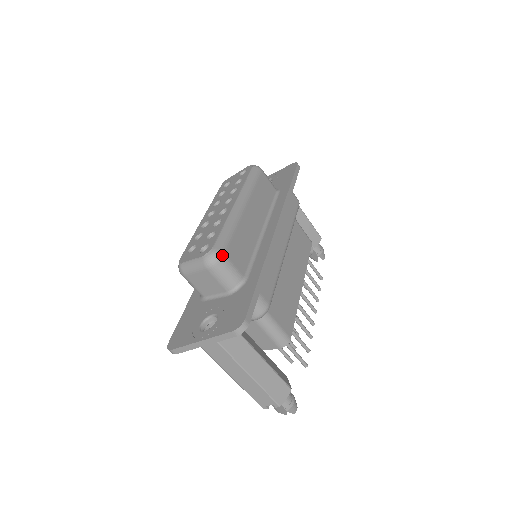
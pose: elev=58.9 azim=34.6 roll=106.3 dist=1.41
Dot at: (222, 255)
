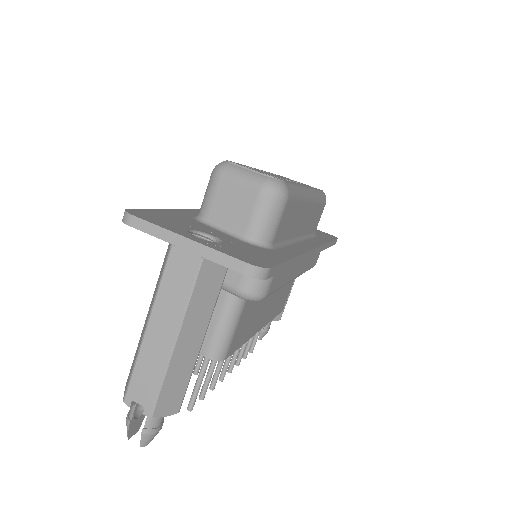
Dot at: (287, 197)
